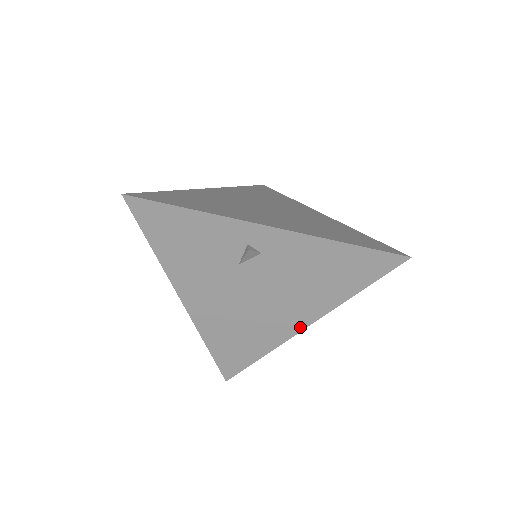
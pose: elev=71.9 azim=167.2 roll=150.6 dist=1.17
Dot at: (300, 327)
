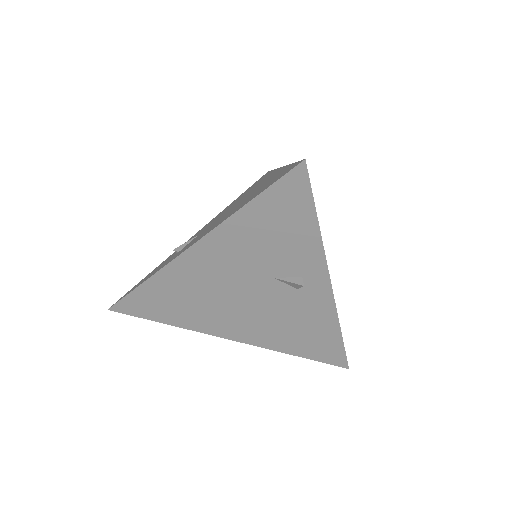
Dot at: (230, 336)
